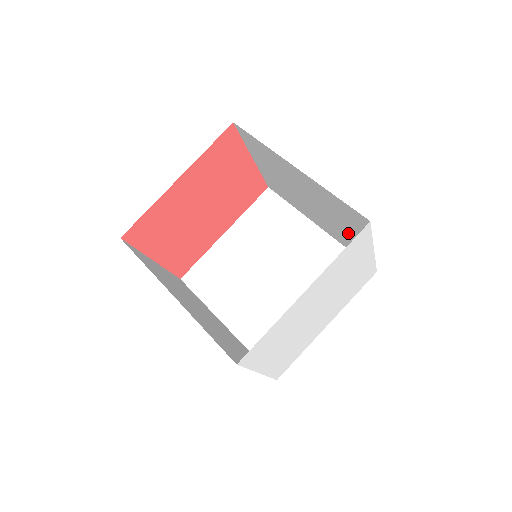
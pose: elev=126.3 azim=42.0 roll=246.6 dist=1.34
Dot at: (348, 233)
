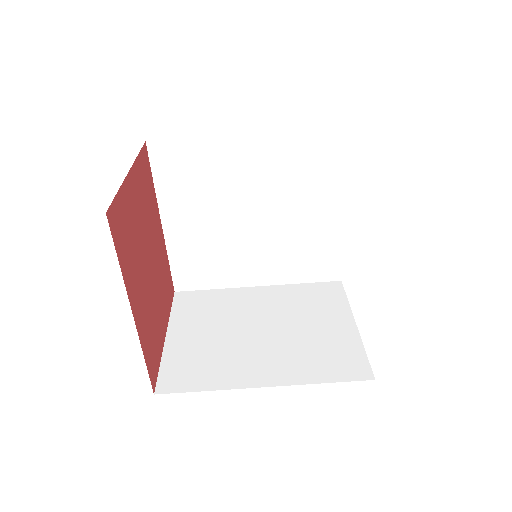
Dot at: occluded
